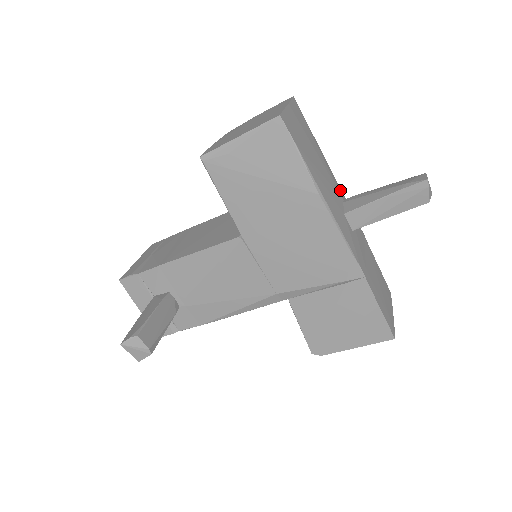
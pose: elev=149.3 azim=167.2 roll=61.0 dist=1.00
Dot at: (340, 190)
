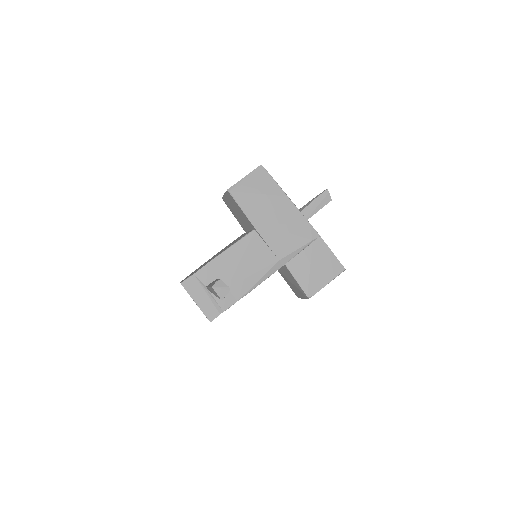
Dot at: occluded
